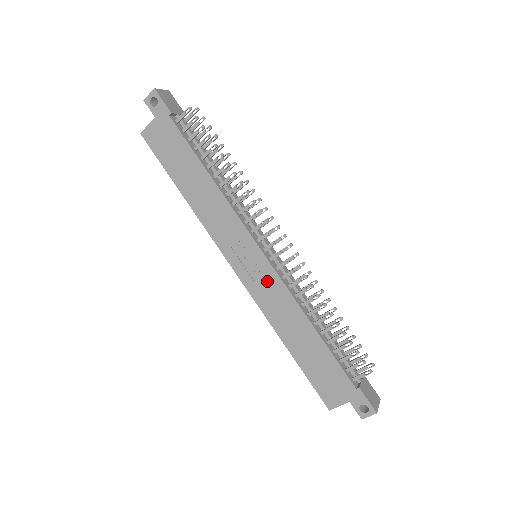
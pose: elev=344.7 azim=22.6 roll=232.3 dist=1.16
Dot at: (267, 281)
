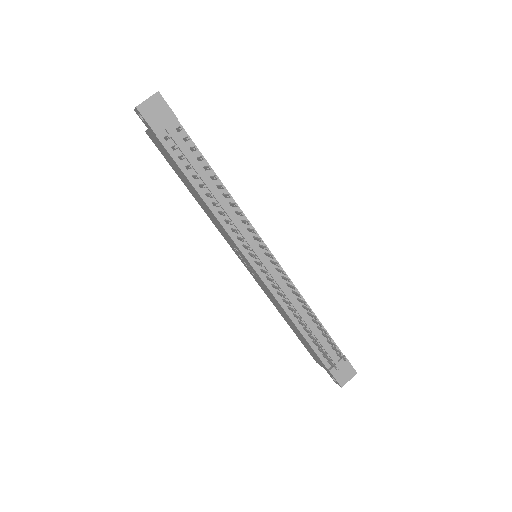
Dot at: (261, 282)
